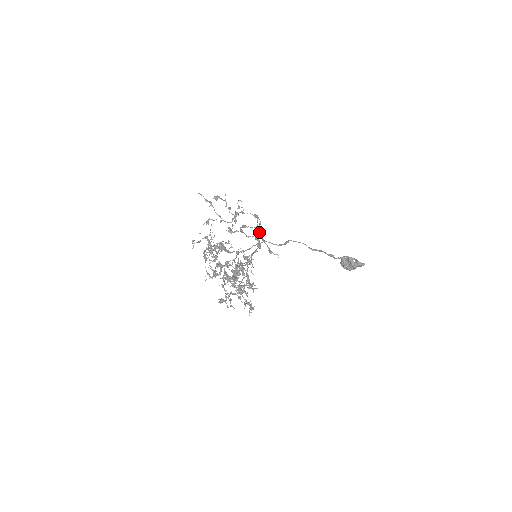
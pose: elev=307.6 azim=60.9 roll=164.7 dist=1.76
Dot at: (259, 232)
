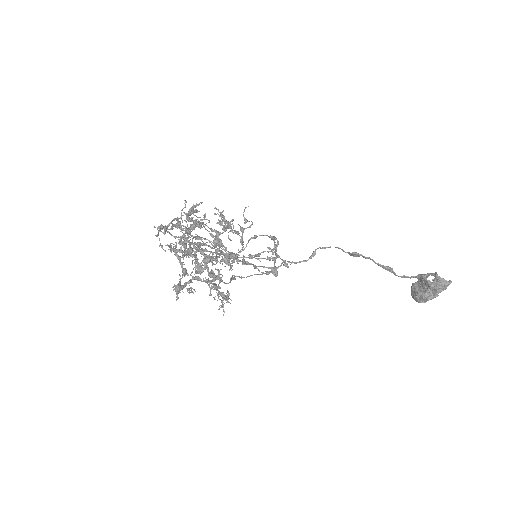
Dot at: occluded
